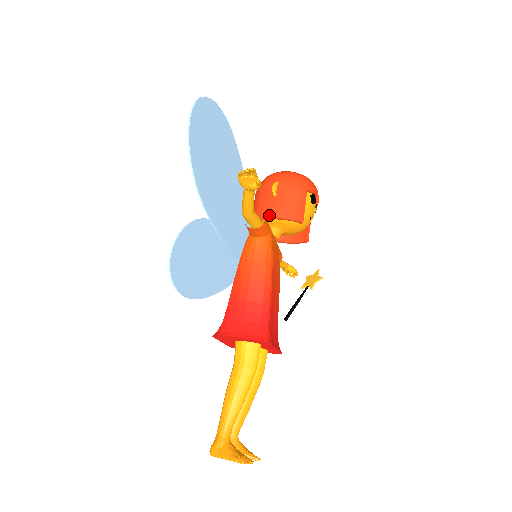
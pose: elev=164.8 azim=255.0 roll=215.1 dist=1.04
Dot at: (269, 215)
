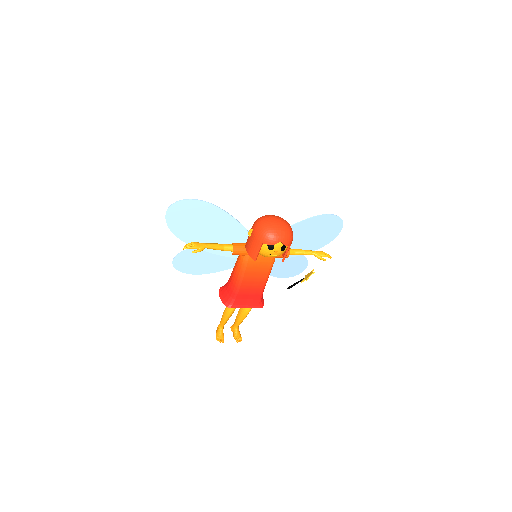
Dot at: (246, 246)
